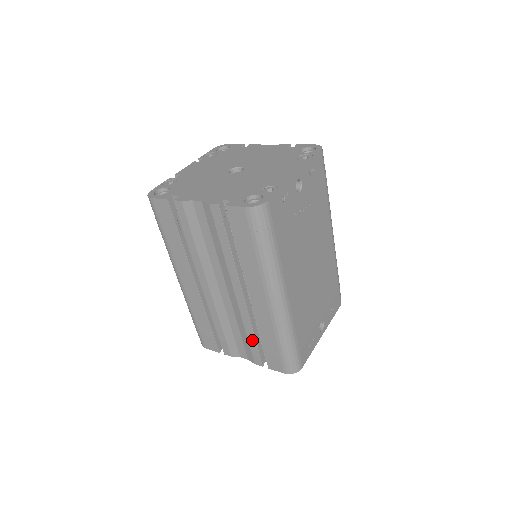
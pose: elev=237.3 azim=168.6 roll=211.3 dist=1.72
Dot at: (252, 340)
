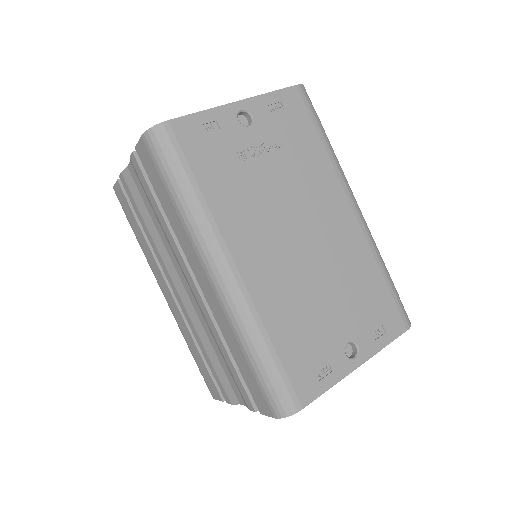
Dot at: (229, 362)
